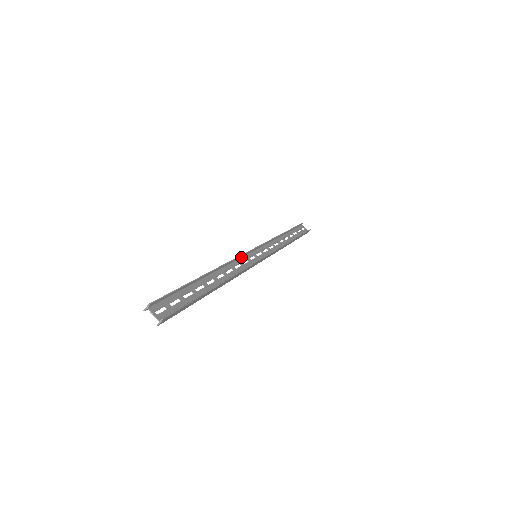
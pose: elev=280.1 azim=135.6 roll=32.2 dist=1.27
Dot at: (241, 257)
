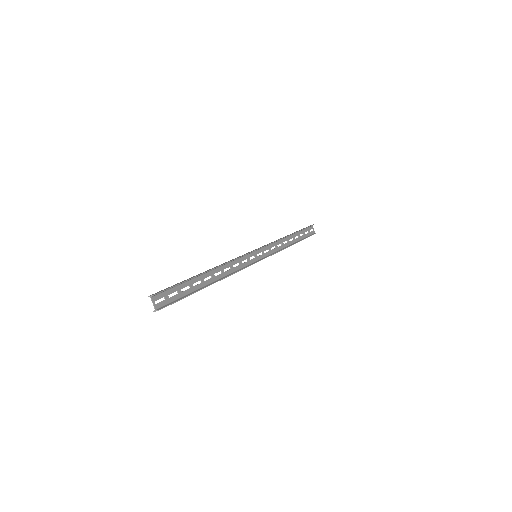
Dot at: (243, 256)
